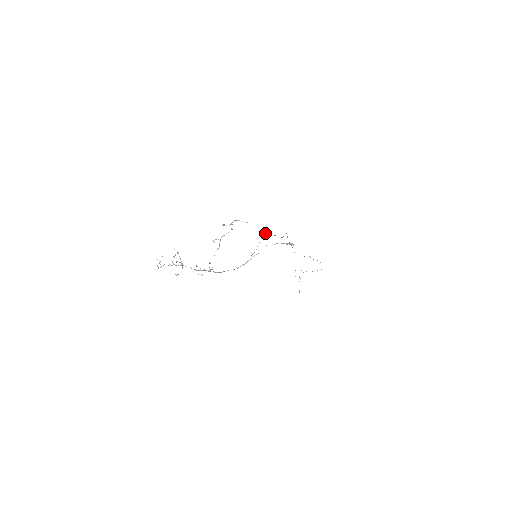
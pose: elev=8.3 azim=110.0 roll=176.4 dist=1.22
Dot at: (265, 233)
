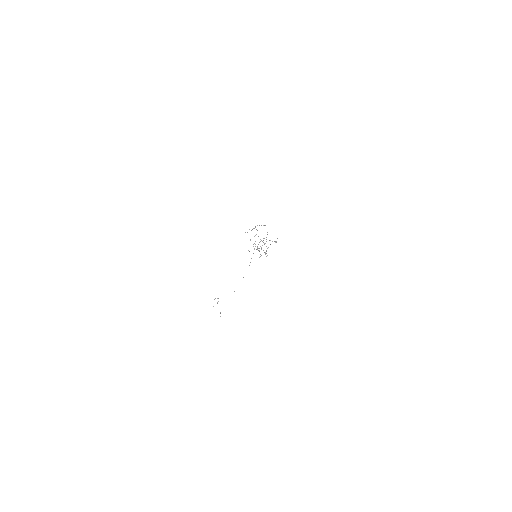
Dot at: (267, 234)
